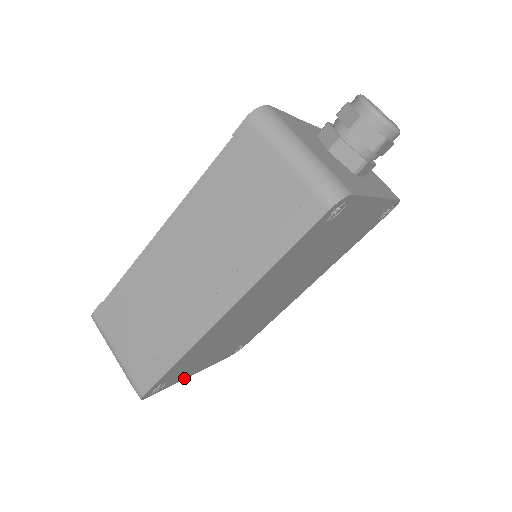
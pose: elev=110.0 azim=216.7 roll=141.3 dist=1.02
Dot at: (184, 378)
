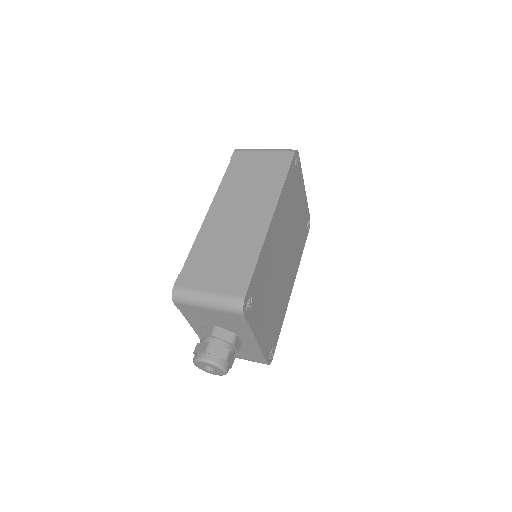
Dot at: (254, 333)
